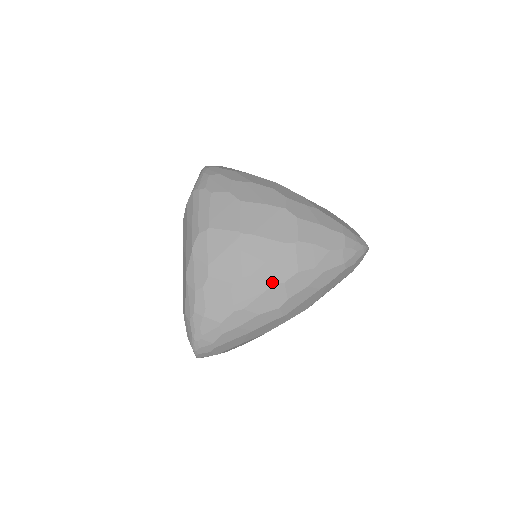
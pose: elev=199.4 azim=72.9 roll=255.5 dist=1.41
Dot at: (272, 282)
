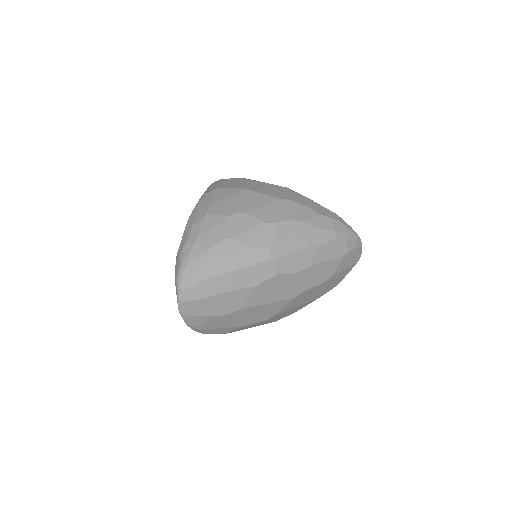
Dot at: (264, 221)
